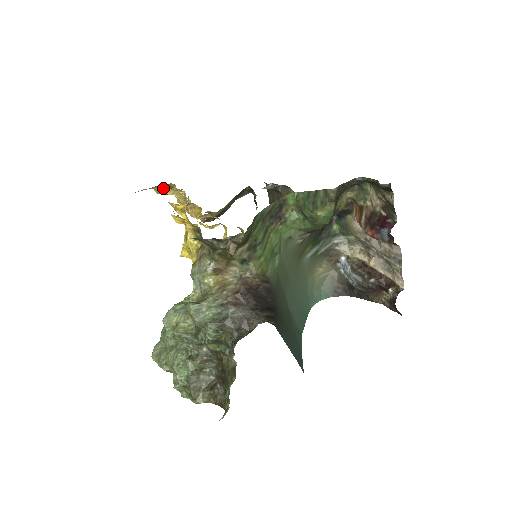
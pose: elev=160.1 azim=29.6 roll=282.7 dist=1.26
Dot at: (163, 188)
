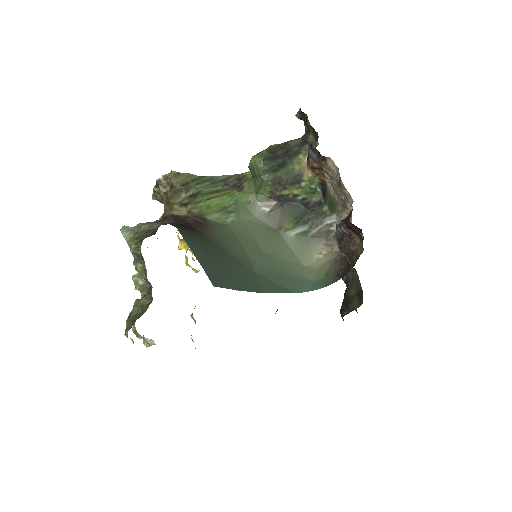
Dot at: occluded
